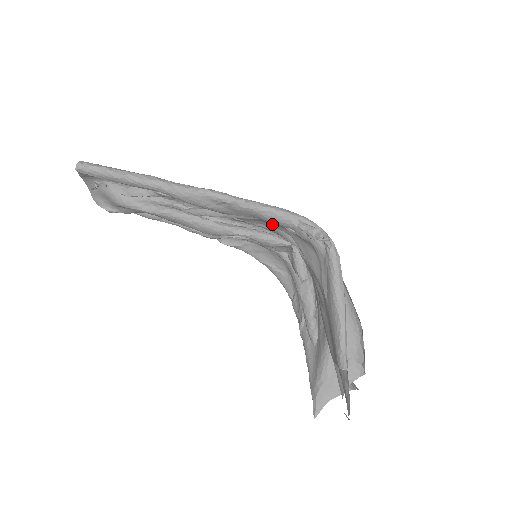
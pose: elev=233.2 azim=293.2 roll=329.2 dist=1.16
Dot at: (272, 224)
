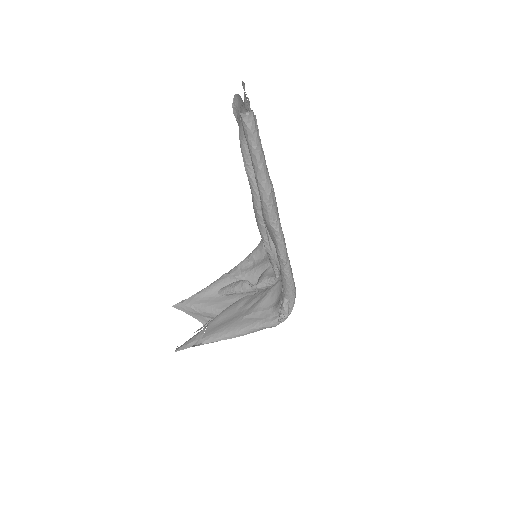
Dot at: occluded
